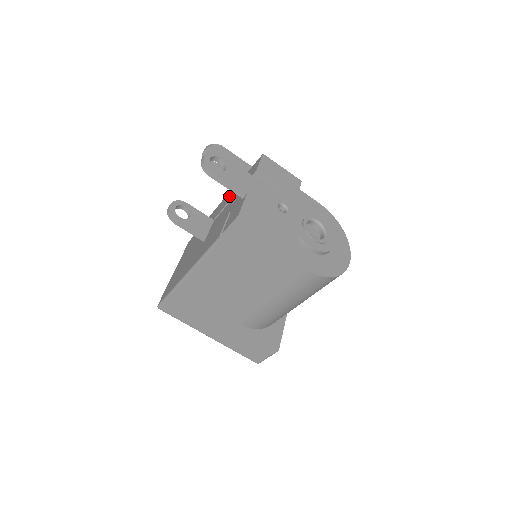
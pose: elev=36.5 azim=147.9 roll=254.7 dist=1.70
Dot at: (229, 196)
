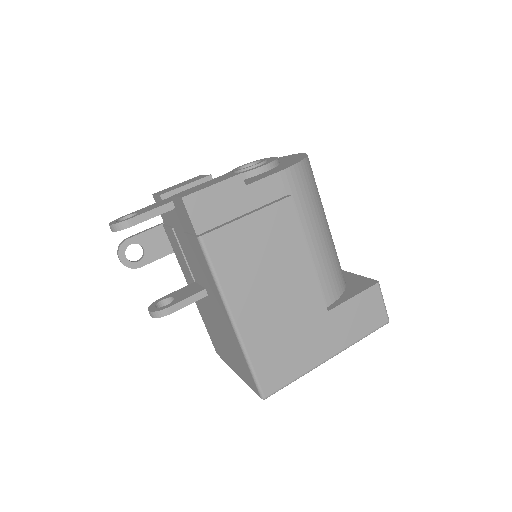
Dot at: (179, 255)
